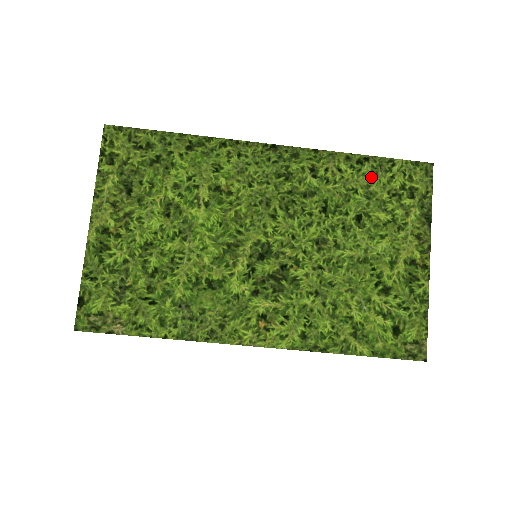
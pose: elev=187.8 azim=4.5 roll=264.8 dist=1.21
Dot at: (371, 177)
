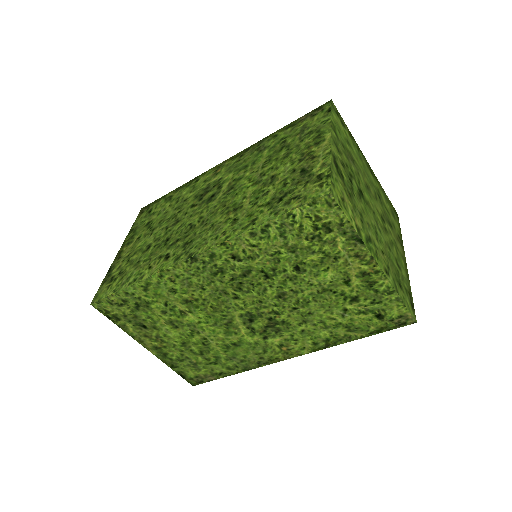
Dot at: (283, 236)
